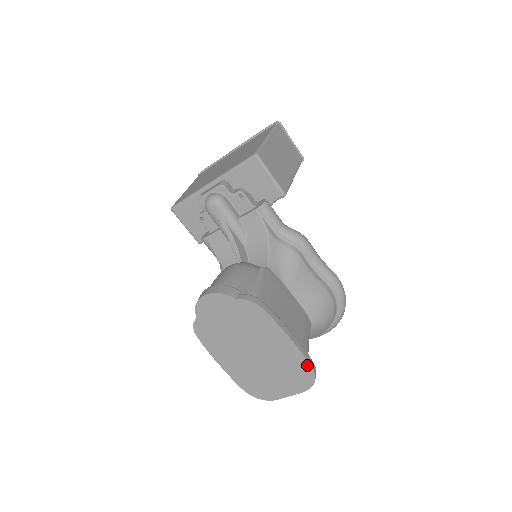
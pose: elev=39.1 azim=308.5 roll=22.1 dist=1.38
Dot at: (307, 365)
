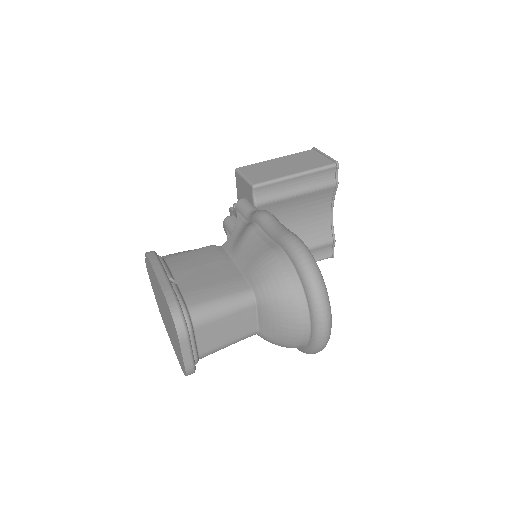
Dot at: (165, 299)
